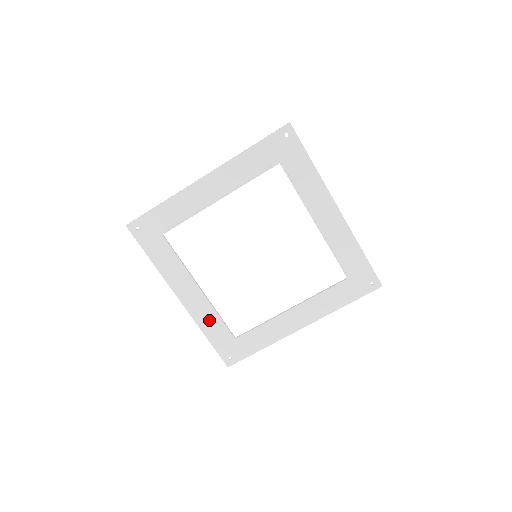
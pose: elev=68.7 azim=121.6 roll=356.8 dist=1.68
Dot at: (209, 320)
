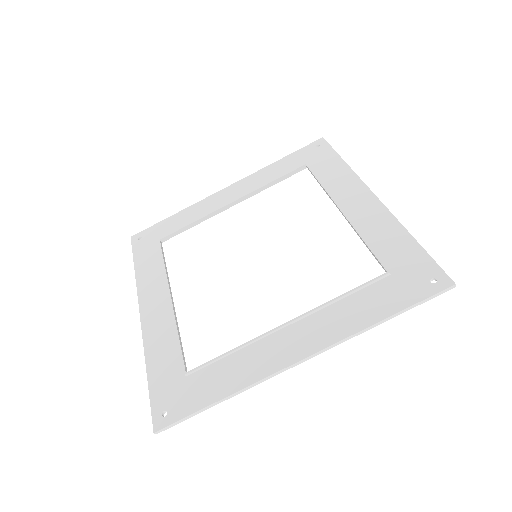
Dot at: (163, 343)
